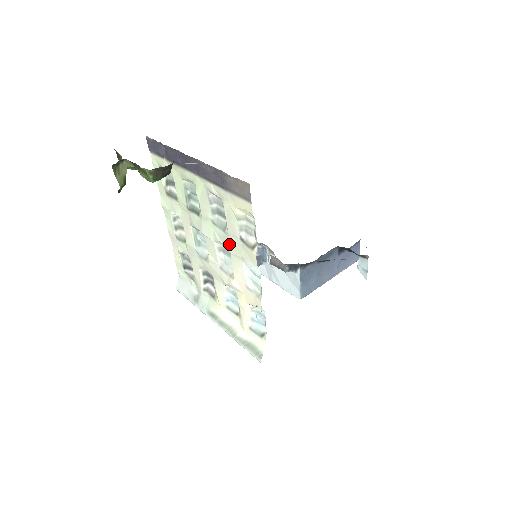
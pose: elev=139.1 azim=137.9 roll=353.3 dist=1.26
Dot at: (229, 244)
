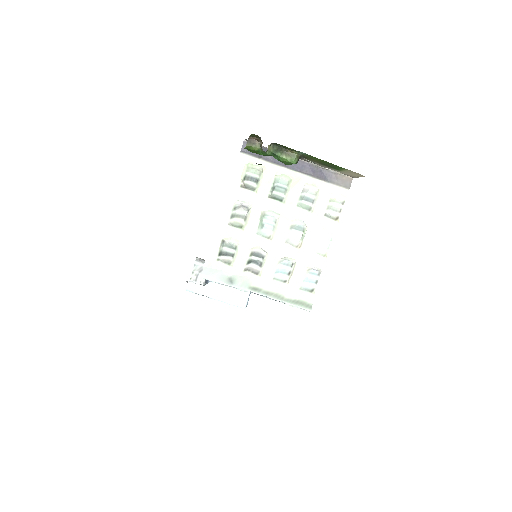
Dot at: (310, 220)
